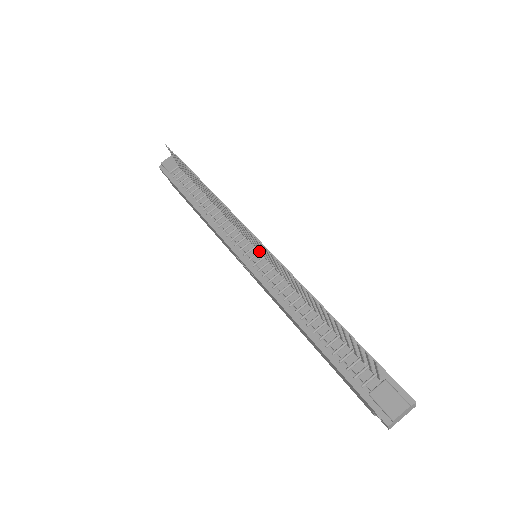
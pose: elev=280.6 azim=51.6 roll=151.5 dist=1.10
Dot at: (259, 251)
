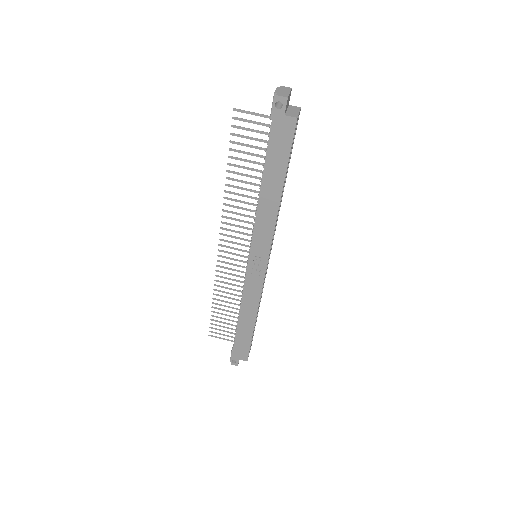
Dot at: occluded
